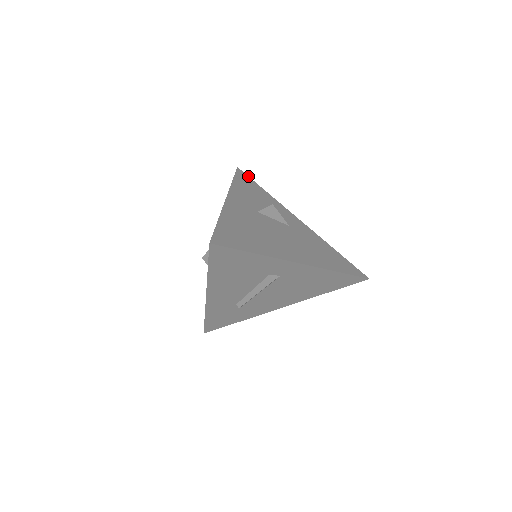
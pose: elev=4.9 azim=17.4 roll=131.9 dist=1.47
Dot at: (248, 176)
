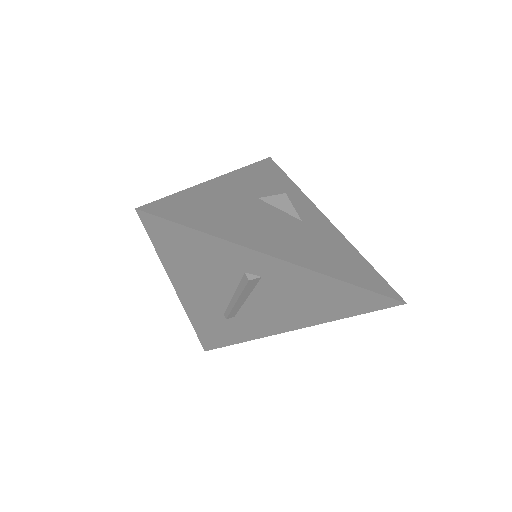
Dot at: (279, 167)
